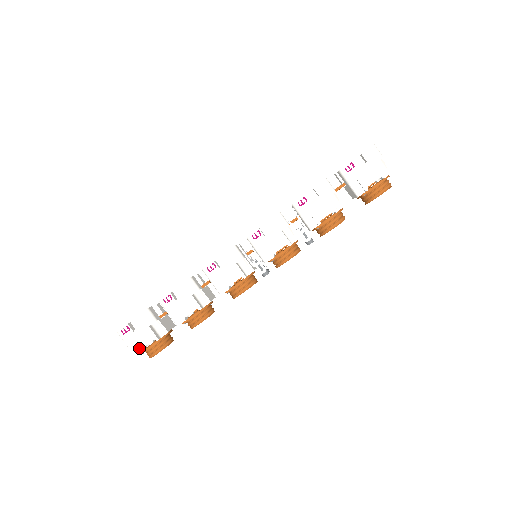
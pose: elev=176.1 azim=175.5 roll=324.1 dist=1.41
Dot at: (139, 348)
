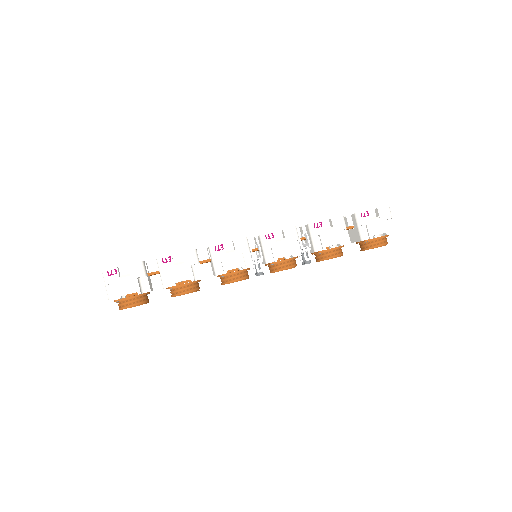
Dot at: (118, 294)
